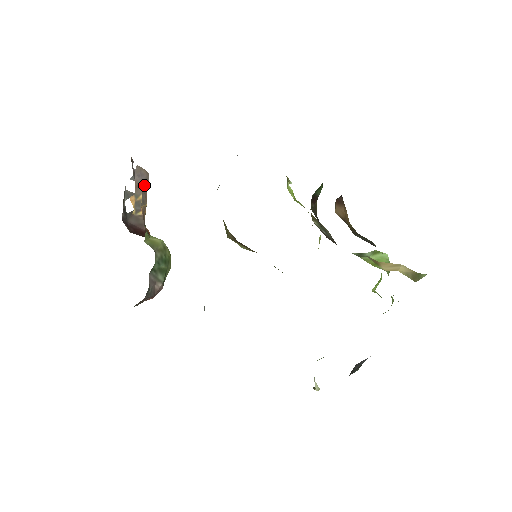
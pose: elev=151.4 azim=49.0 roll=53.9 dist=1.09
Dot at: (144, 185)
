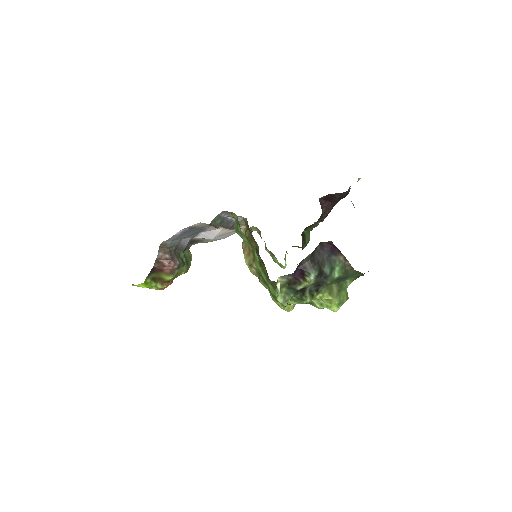
Dot at: occluded
